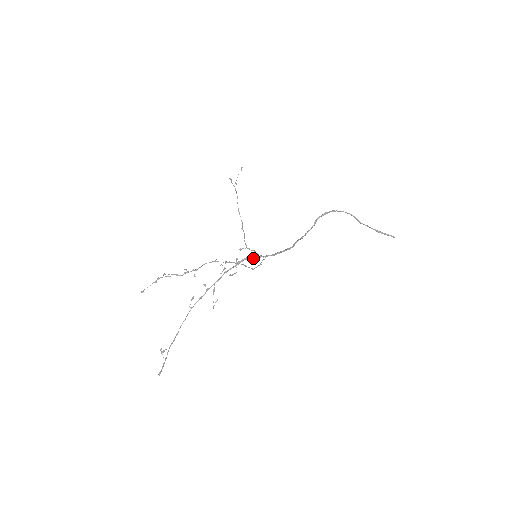
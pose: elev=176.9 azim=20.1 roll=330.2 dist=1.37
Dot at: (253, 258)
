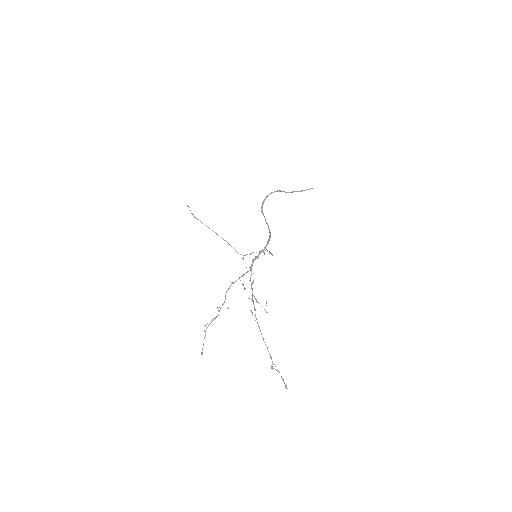
Dot at: (258, 256)
